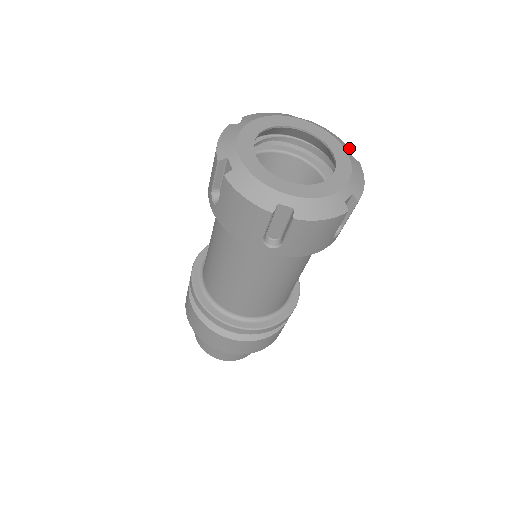
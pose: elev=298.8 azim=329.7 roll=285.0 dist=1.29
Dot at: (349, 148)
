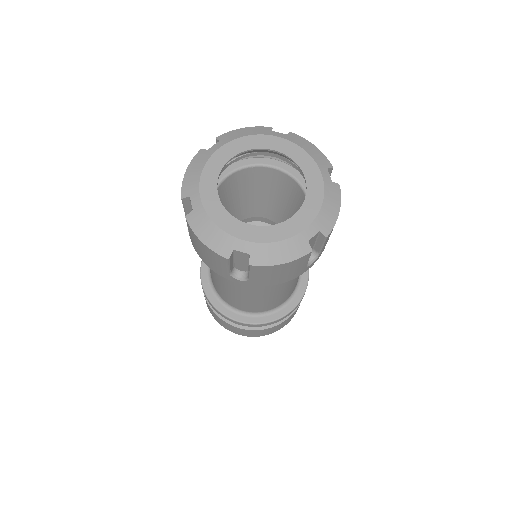
Dot at: (270, 128)
